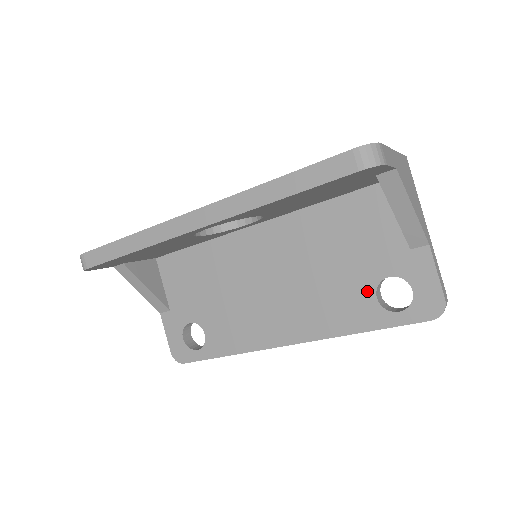
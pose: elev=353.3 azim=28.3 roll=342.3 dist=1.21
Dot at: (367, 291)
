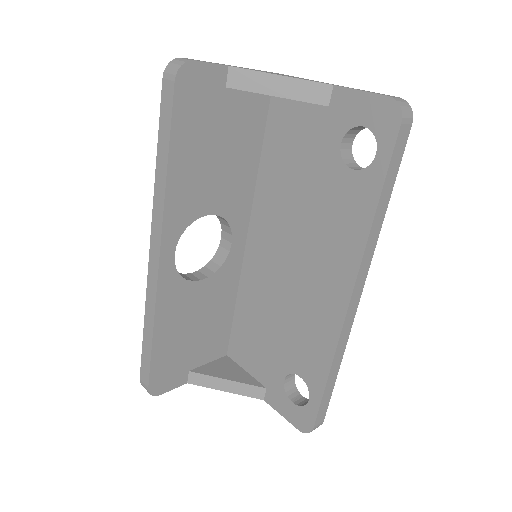
Dot at: (342, 175)
